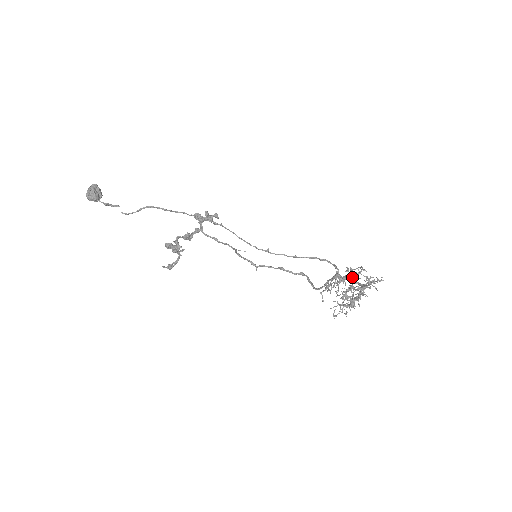
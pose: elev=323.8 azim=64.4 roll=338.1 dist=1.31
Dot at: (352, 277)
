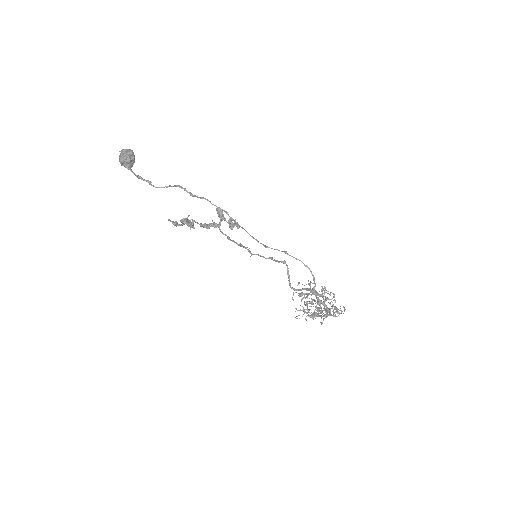
Dot at: (323, 298)
